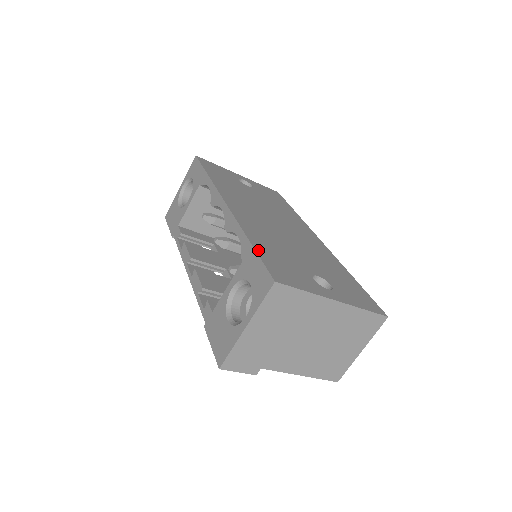
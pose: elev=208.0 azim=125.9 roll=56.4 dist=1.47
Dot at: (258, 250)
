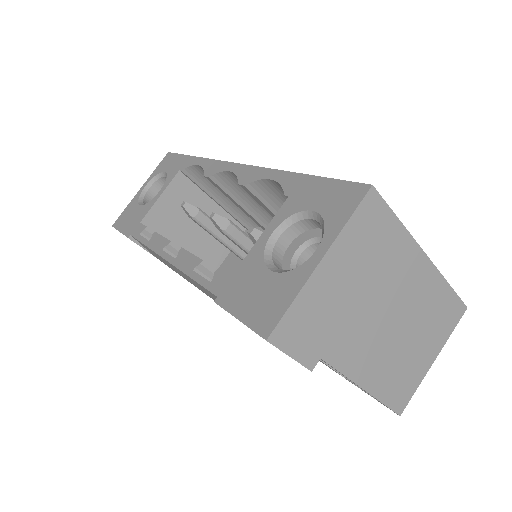
Dot at: occluded
